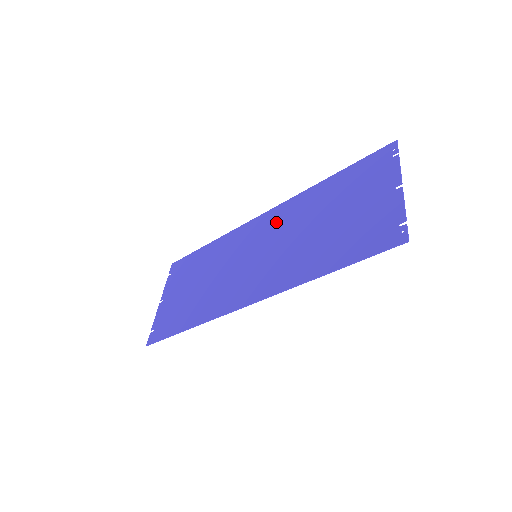
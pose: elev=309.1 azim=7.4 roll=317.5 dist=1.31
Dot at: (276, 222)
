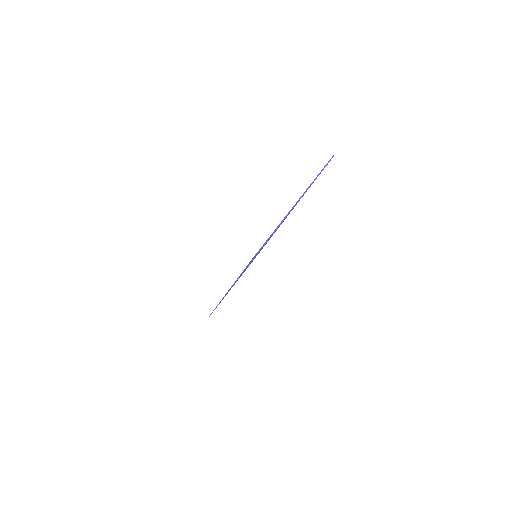
Dot at: occluded
